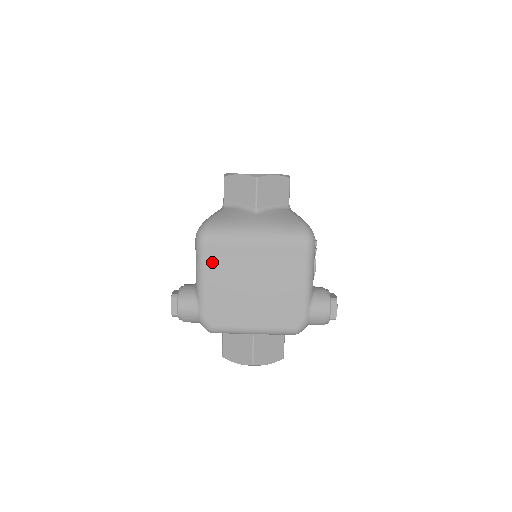
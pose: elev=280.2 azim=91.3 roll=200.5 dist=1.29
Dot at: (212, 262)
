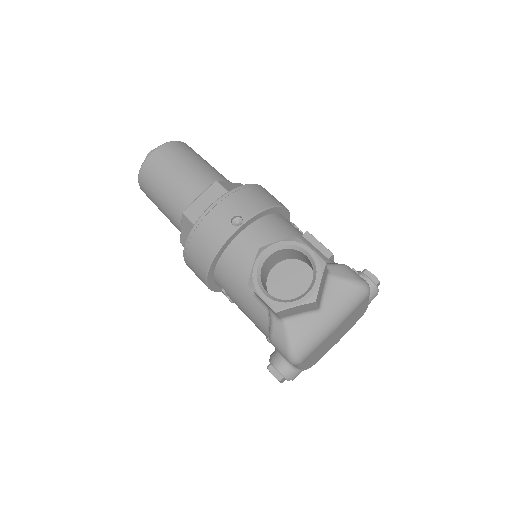
Dot at: (309, 359)
